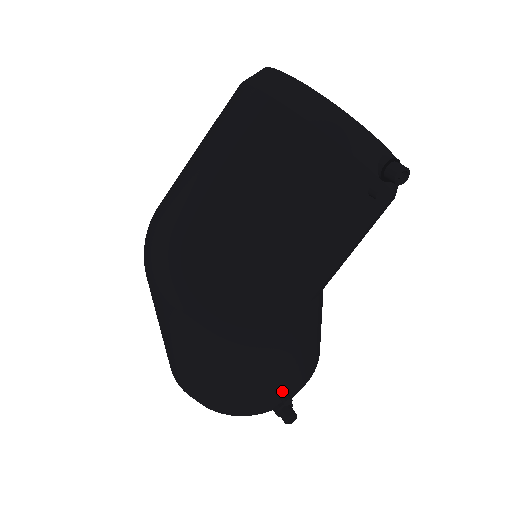
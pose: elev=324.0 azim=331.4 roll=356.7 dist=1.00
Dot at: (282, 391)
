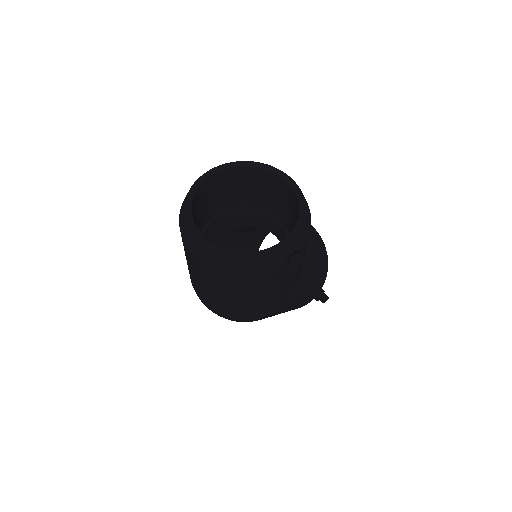
Dot at: (313, 297)
